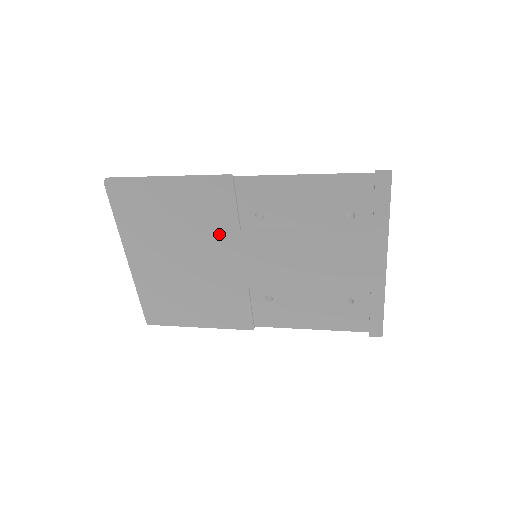
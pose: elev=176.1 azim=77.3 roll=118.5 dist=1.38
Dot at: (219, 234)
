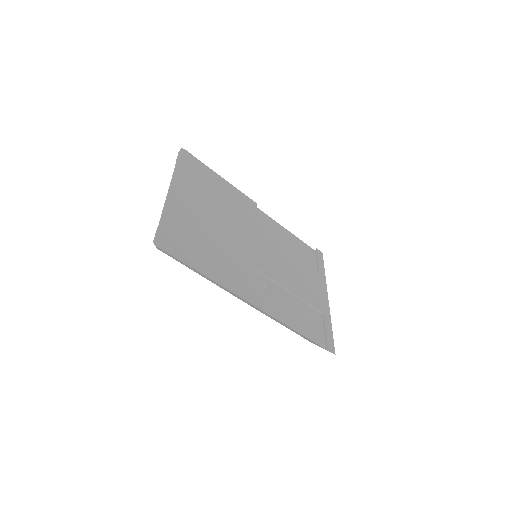
Dot at: (243, 223)
